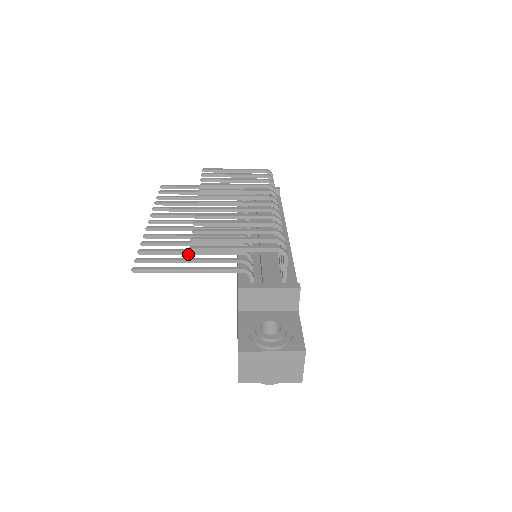
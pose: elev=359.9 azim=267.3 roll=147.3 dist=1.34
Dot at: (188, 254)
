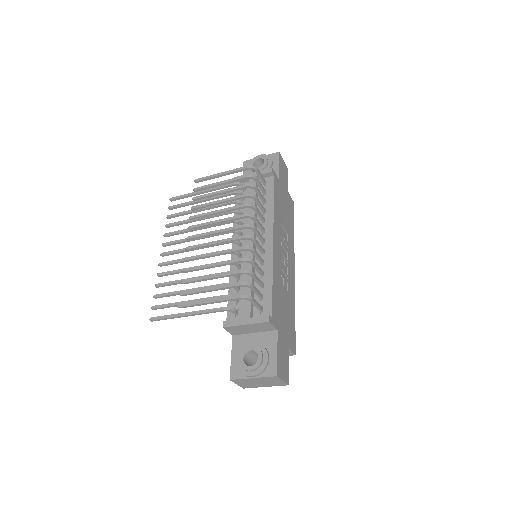
Dot at: occluded
